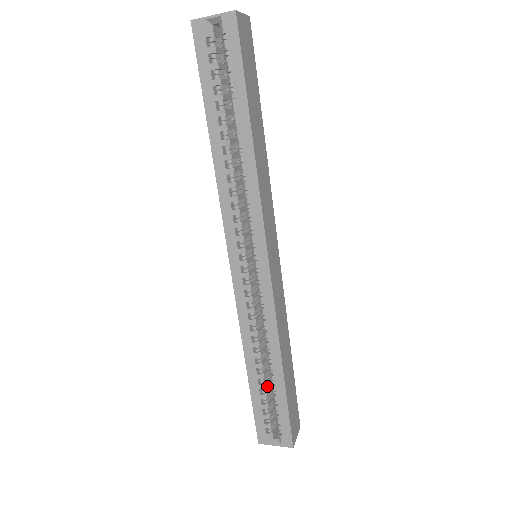
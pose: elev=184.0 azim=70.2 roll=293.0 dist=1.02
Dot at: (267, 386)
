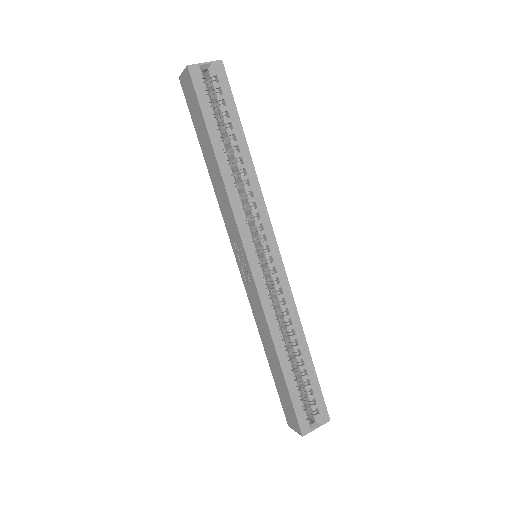
Dot at: occluded
